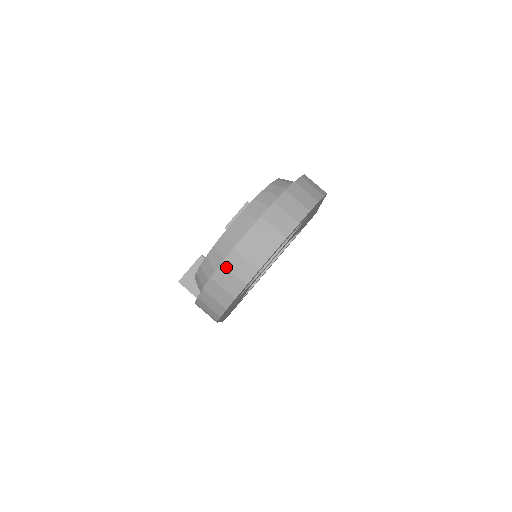
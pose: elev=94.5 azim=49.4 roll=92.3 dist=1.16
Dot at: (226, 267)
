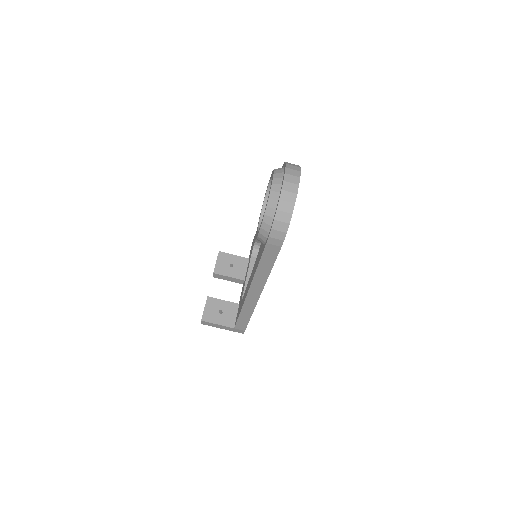
Dot at: (282, 200)
